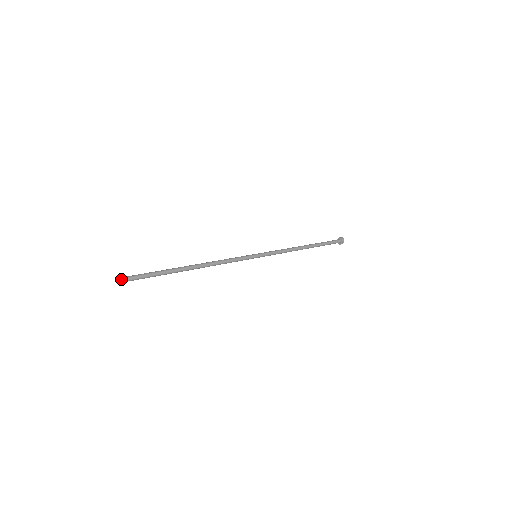
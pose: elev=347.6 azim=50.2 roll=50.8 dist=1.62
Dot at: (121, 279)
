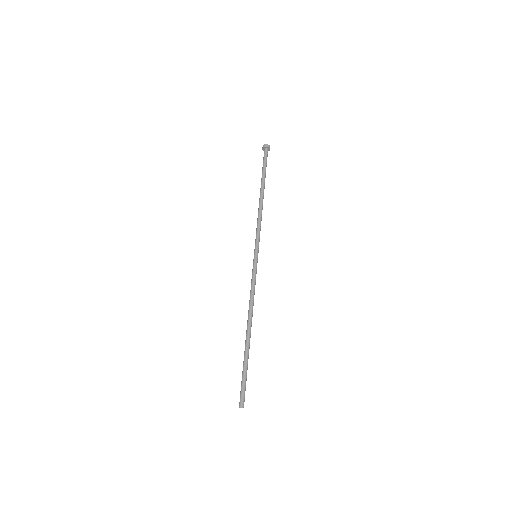
Dot at: occluded
